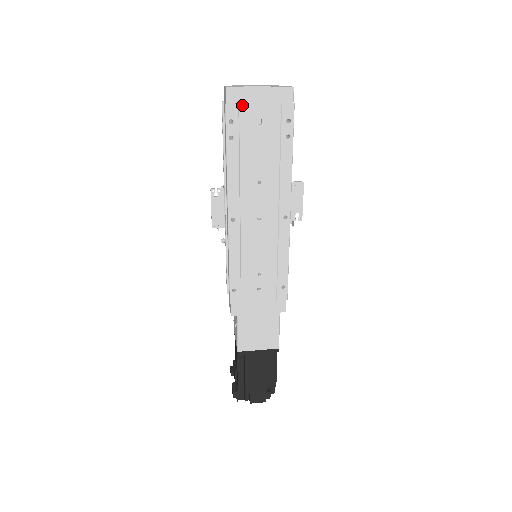
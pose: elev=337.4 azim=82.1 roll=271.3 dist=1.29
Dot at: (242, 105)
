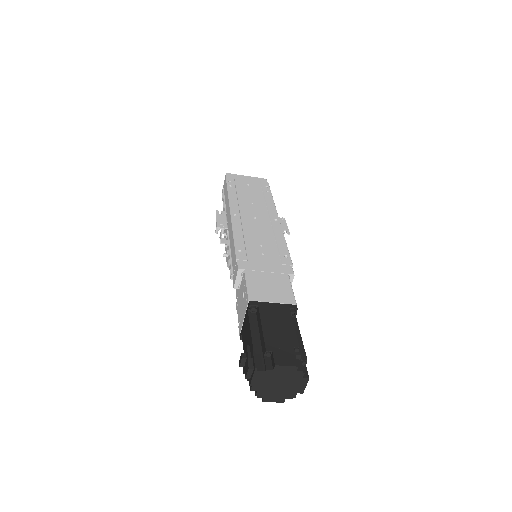
Dot at: (236, 179)
